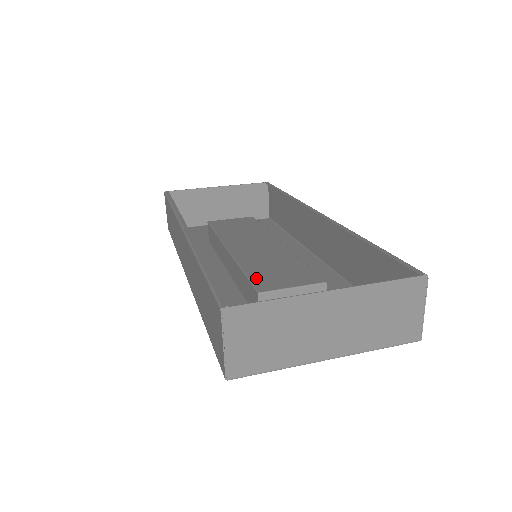
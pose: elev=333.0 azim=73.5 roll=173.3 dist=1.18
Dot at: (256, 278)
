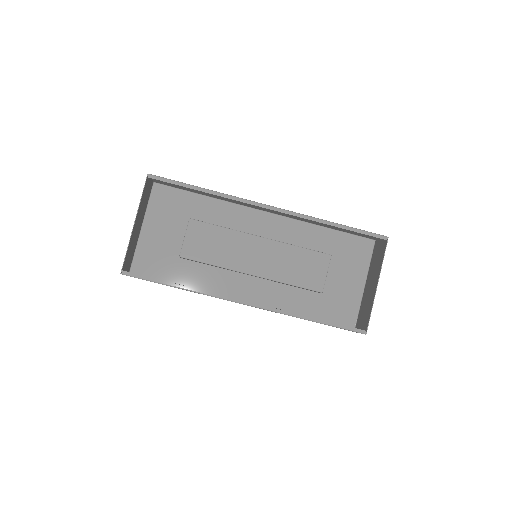
Dot at: (306, 284)
